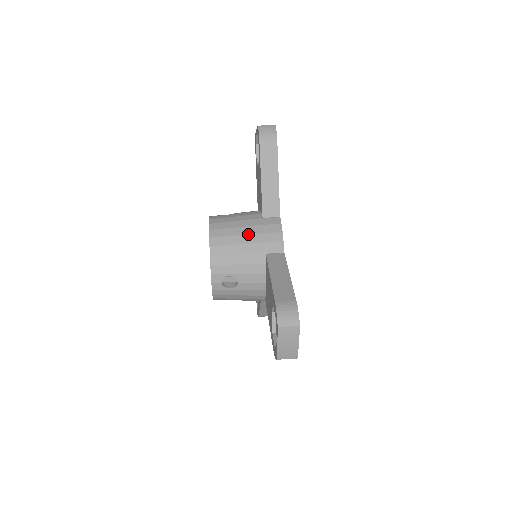
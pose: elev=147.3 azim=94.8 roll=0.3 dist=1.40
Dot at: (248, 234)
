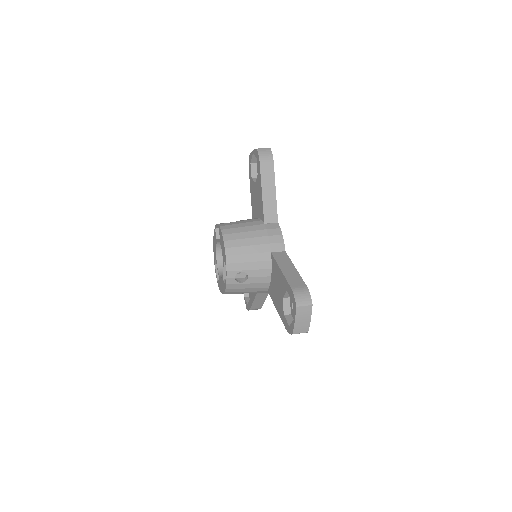
Dot at: (255, 237)
